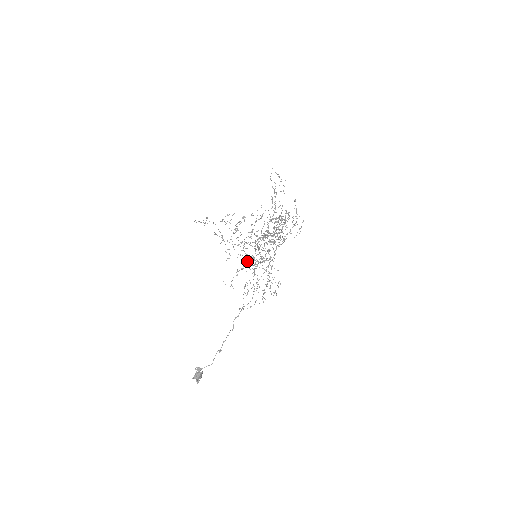
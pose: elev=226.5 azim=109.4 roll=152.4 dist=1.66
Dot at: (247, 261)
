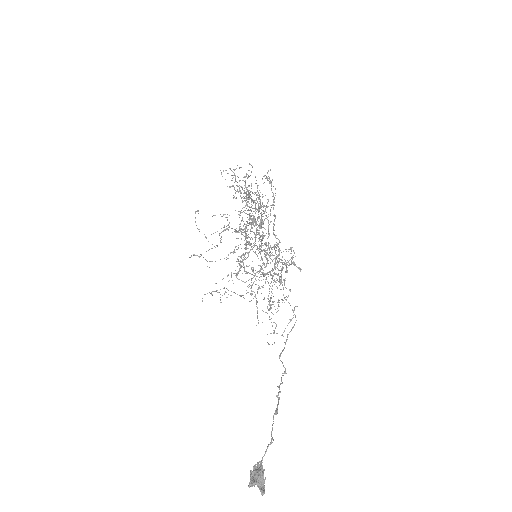
Dot at: (271, 288)
